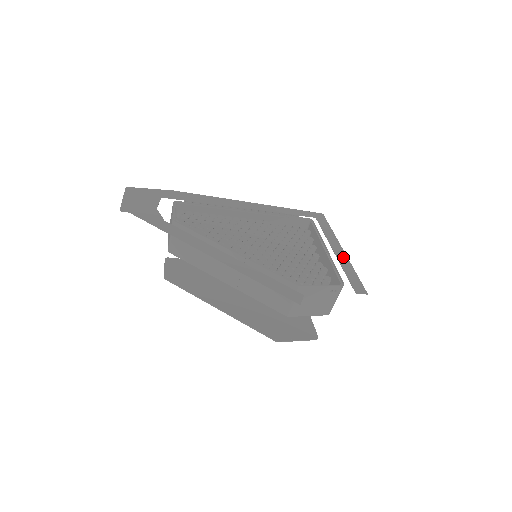
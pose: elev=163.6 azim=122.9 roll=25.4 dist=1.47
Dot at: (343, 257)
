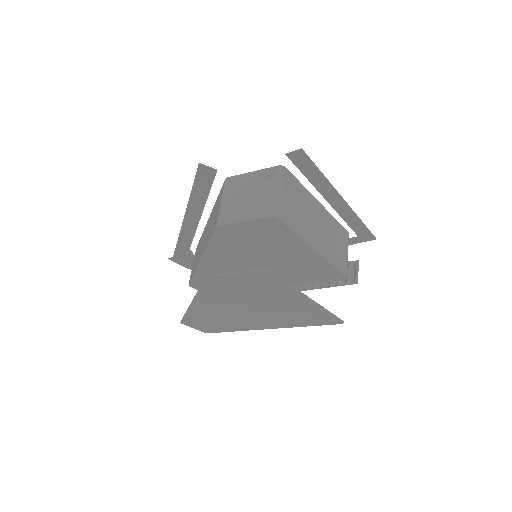
Dot at: (331, 193)
